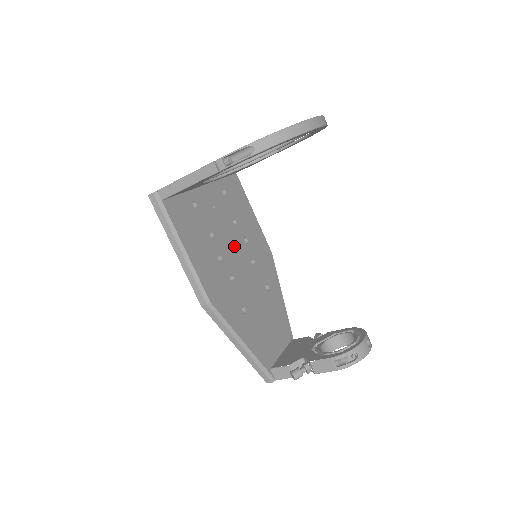
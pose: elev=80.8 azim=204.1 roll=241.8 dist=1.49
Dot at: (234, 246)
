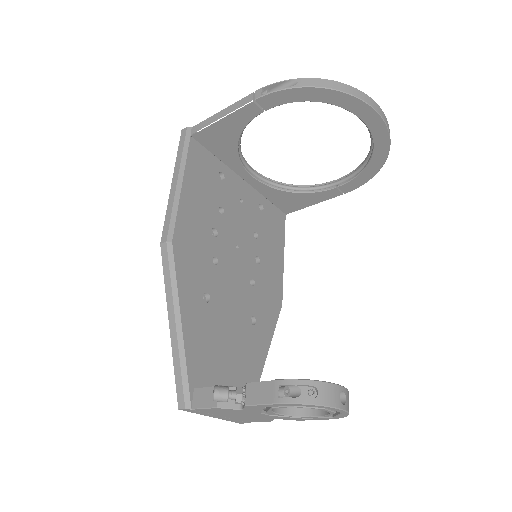
Dot at: (240, 247)
